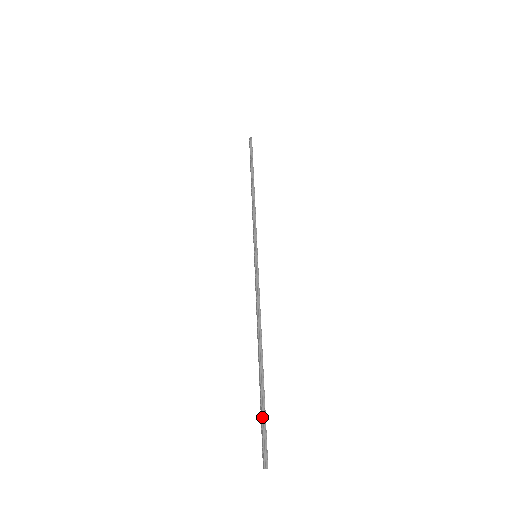
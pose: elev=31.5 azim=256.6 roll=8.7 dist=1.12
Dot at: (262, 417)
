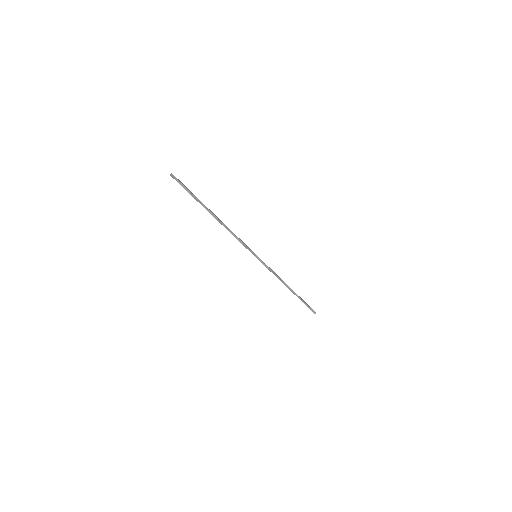
Dot at: (188, 192)
